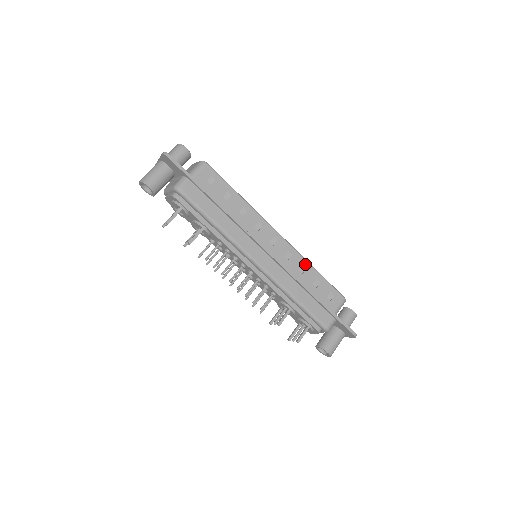
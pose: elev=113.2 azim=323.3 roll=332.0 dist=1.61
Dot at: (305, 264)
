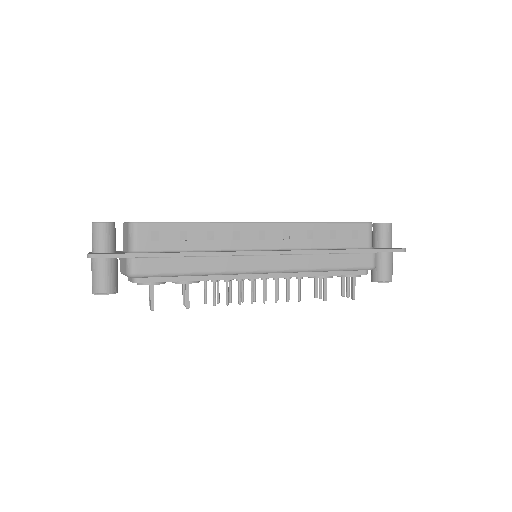
Dot at: (309, 228)
